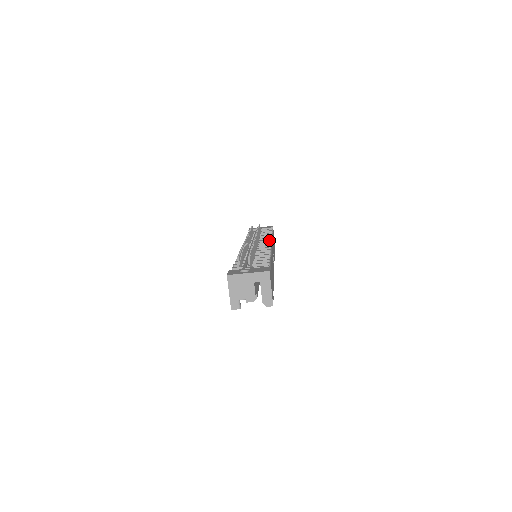
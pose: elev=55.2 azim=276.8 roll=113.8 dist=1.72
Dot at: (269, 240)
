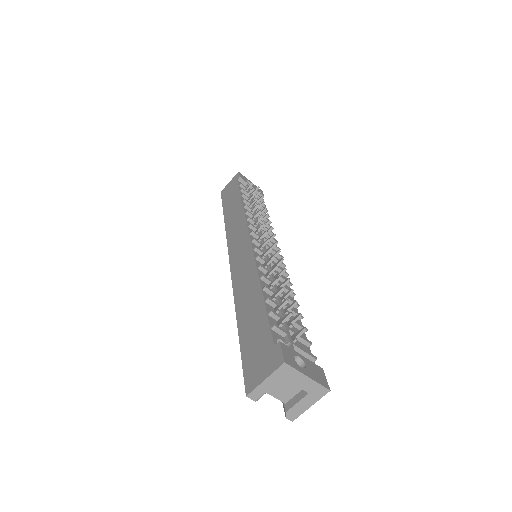
Dot at: occluded
